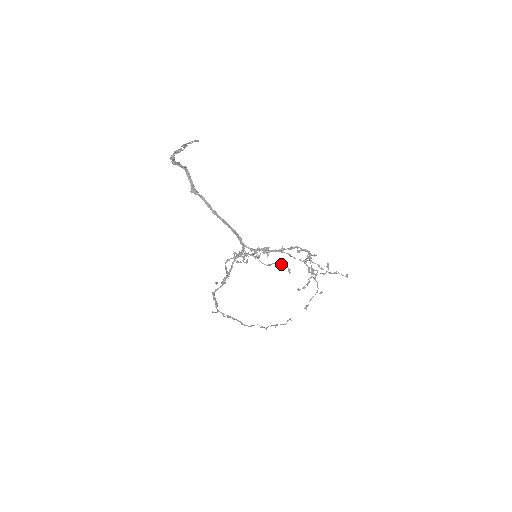
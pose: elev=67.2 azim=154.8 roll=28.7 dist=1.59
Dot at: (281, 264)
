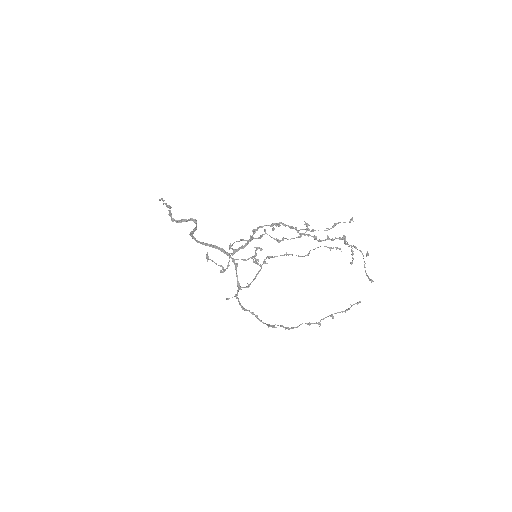
Dot at: (317, 247)
